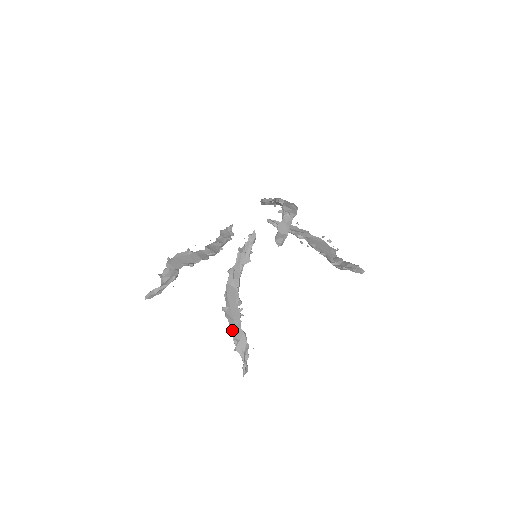
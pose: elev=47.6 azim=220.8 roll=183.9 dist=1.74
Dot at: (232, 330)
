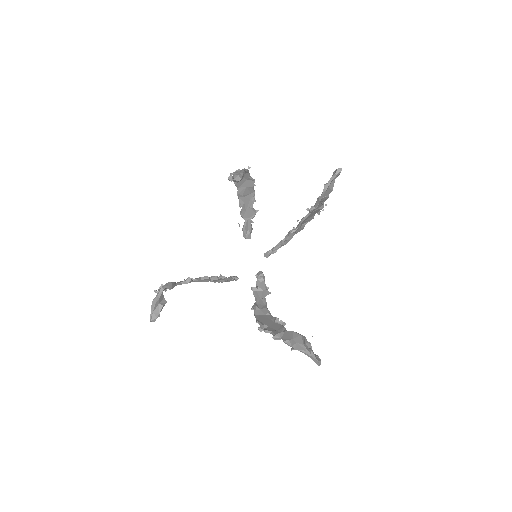
Dot at: (278, 336)
